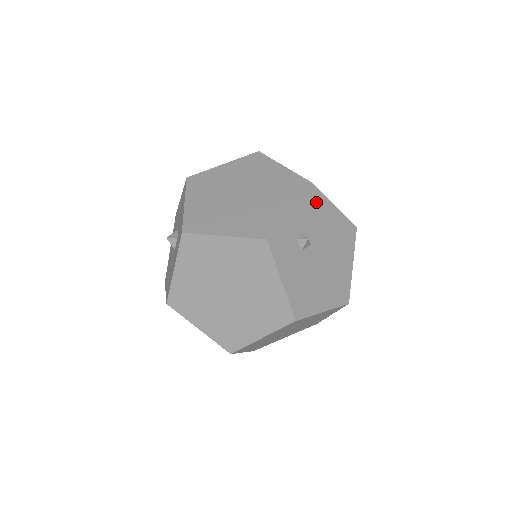
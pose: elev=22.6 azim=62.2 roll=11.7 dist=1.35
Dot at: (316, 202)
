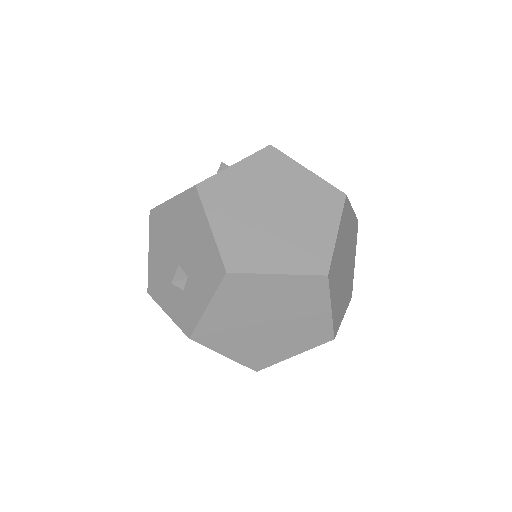
Dot at: occluded
